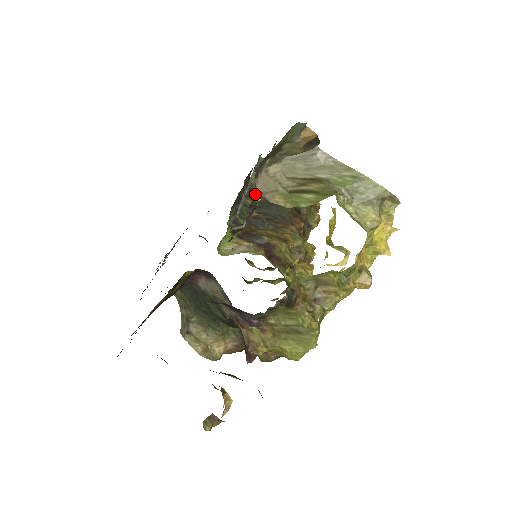
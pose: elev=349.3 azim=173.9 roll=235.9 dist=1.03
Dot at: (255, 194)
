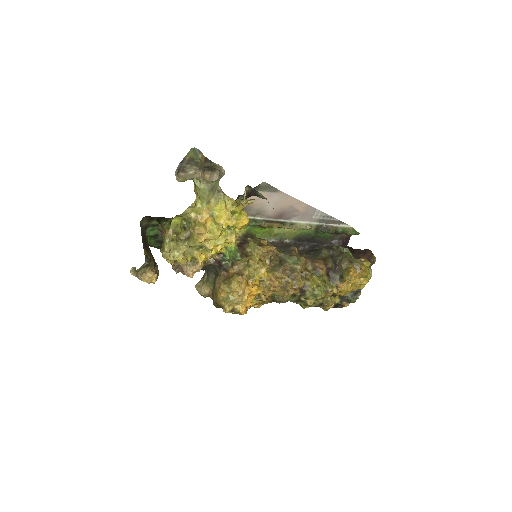
Dot at: occluded
